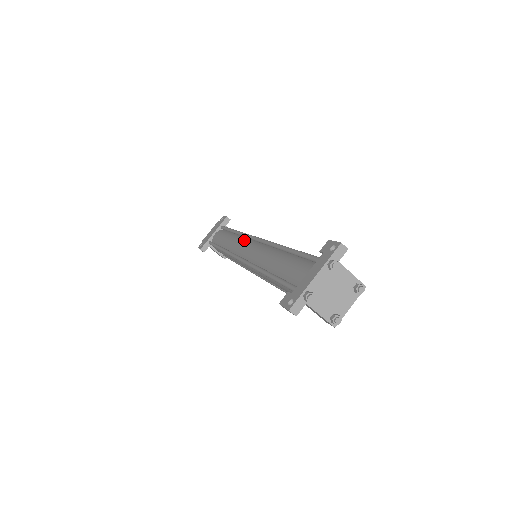
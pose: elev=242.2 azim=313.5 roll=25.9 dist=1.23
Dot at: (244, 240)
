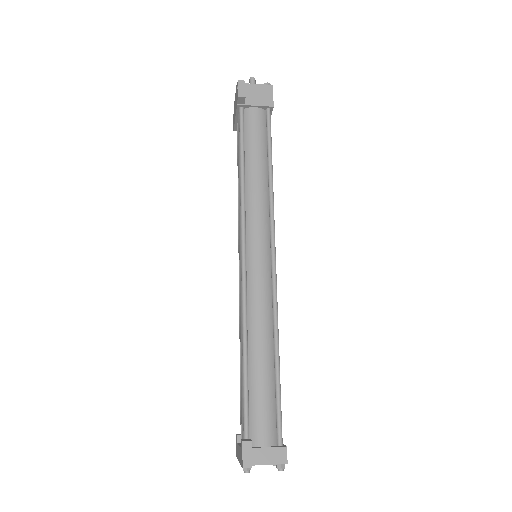
Dot at: occluded
